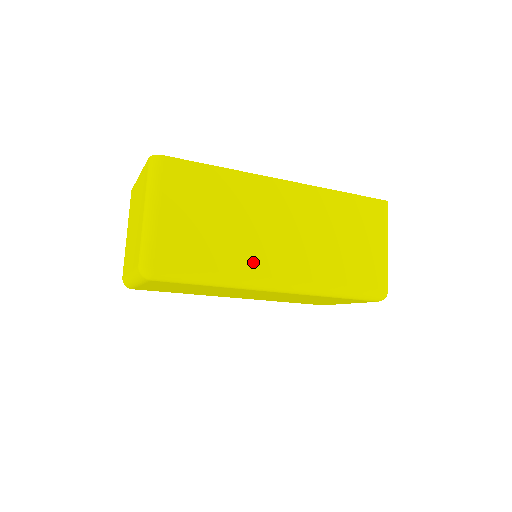
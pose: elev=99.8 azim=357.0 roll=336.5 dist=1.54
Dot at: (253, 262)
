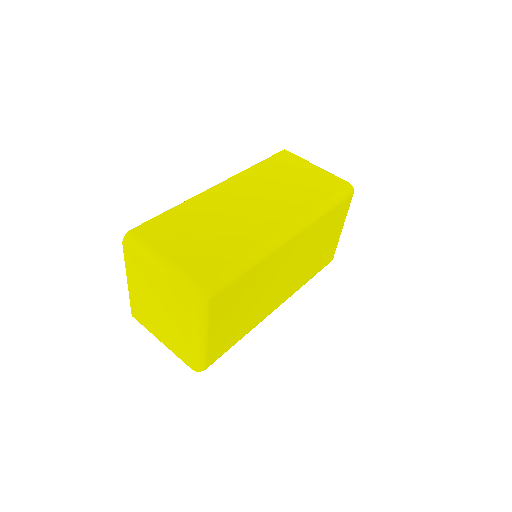
Dot at: (257, 232)
